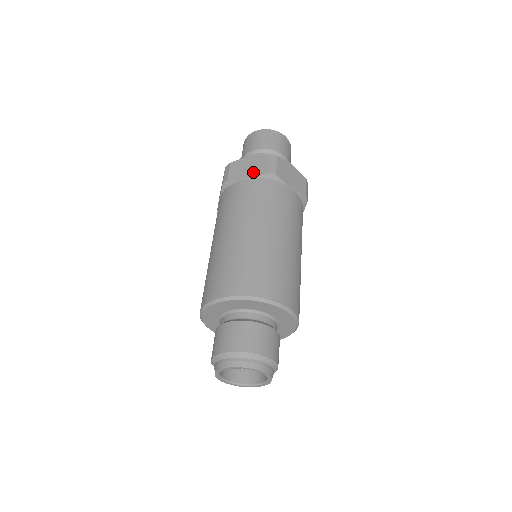
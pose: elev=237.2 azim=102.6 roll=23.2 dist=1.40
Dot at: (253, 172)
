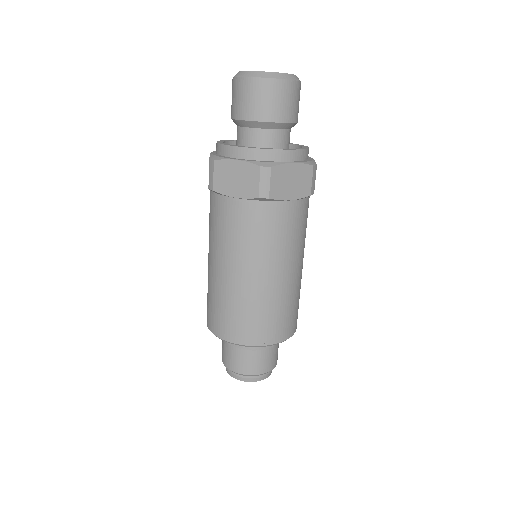
Dot at: (241, 190)
